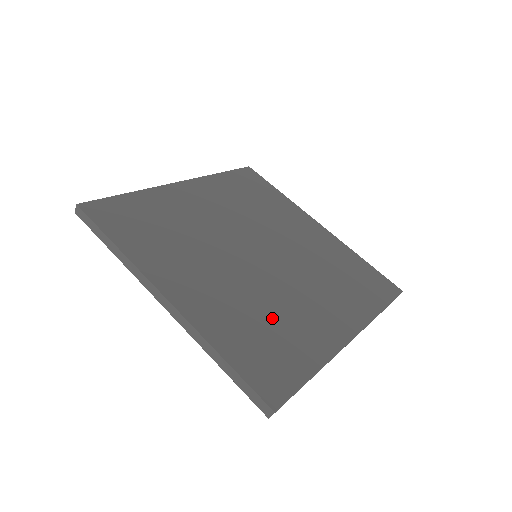
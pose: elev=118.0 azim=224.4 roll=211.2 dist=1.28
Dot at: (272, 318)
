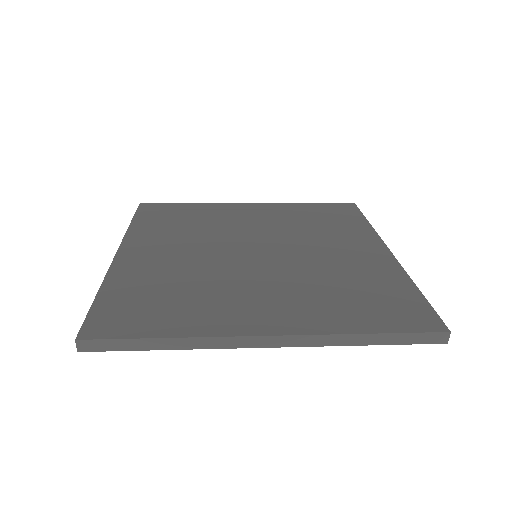
Dot at: (342, 281)
